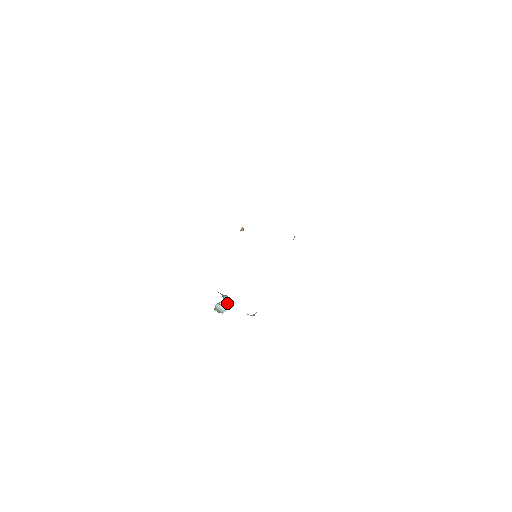
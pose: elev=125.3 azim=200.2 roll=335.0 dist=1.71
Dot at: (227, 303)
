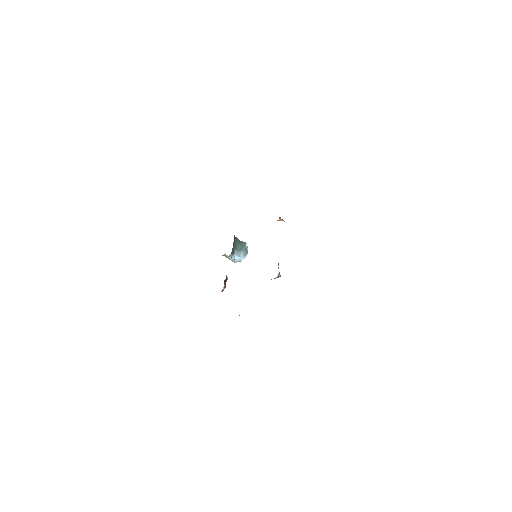
Dot at: (236, 260)
